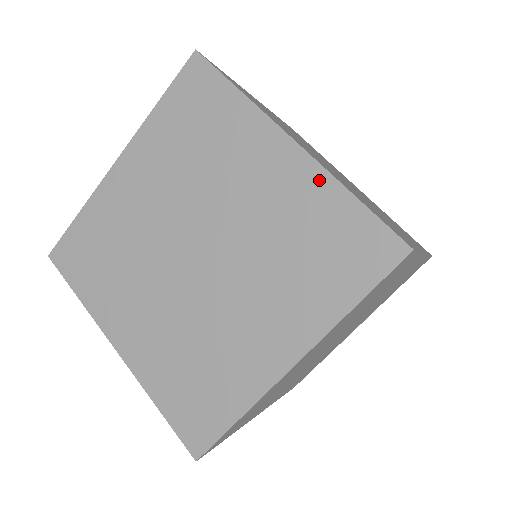
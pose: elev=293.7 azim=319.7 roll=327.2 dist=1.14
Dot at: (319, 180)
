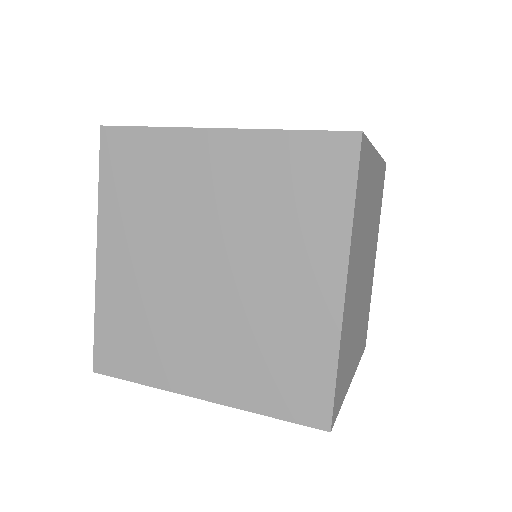
Dot at: occluded
